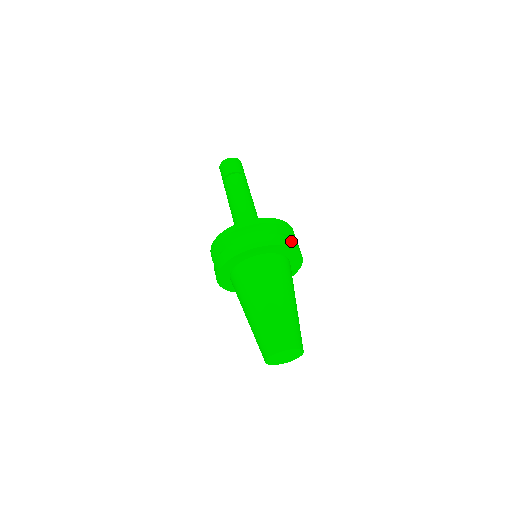
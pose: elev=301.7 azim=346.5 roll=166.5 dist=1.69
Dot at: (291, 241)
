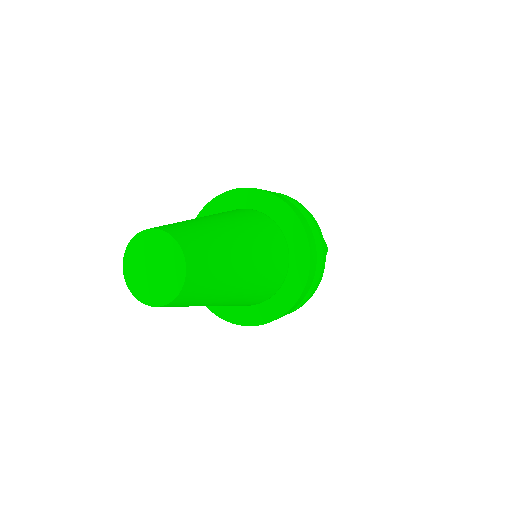
Dot at: (312, 278)
